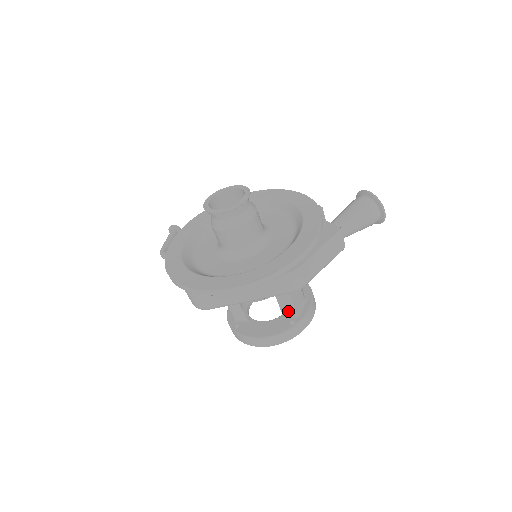
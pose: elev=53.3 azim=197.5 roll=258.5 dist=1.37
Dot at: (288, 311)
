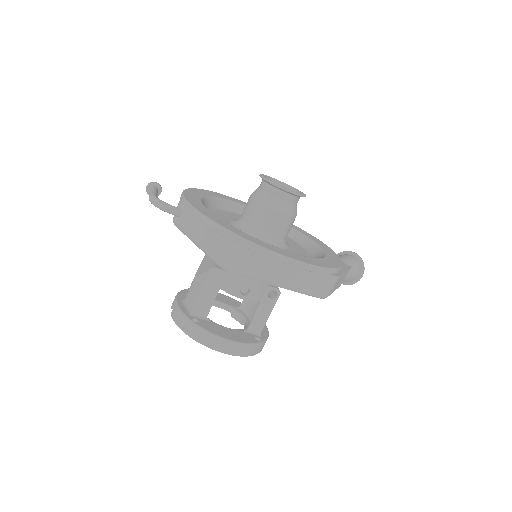
Dot at: (257, 326)
